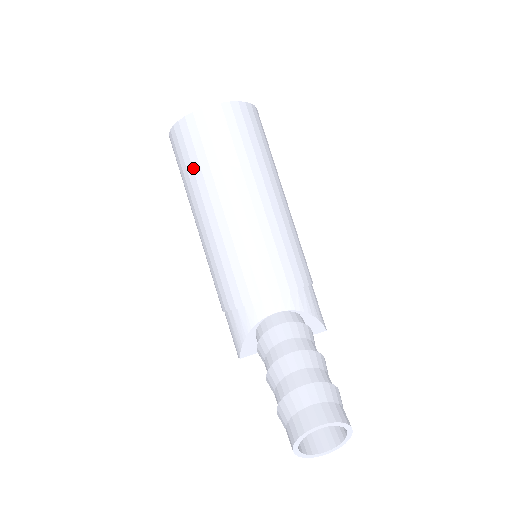
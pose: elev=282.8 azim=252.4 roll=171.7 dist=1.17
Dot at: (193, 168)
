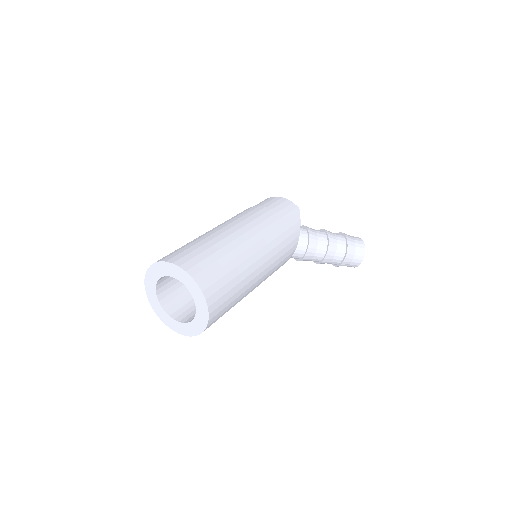
Dot at: occluded
